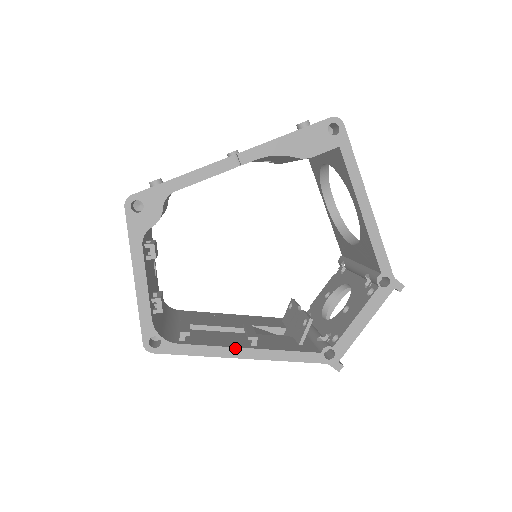
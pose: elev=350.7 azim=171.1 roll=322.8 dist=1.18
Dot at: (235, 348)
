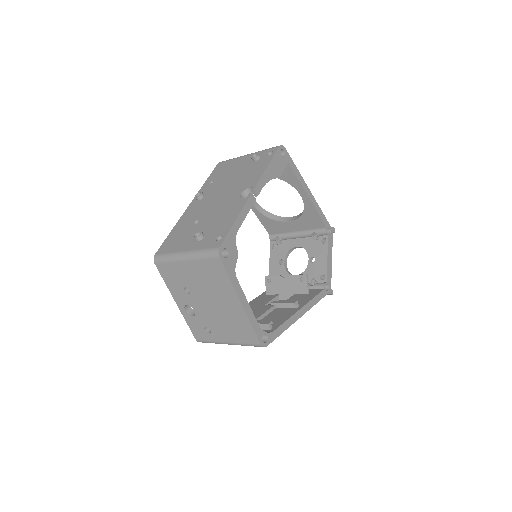
Dot at: (296, 313)
